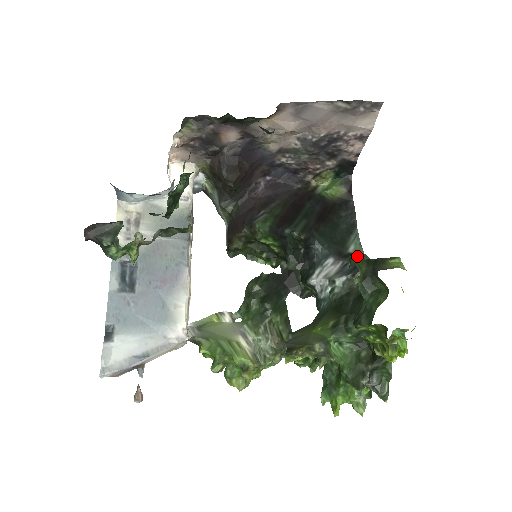
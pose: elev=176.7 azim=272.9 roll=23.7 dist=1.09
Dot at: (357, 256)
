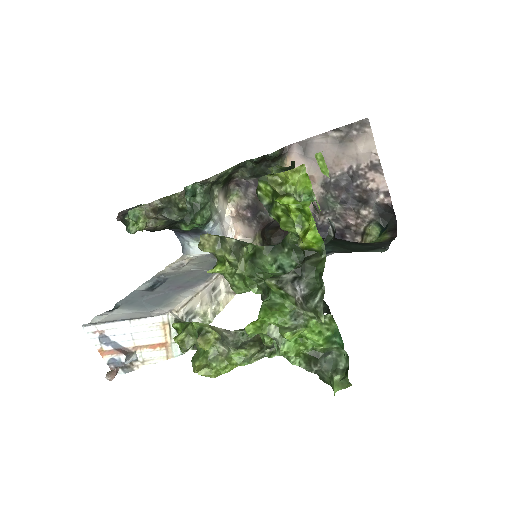
Dot at: occluded
